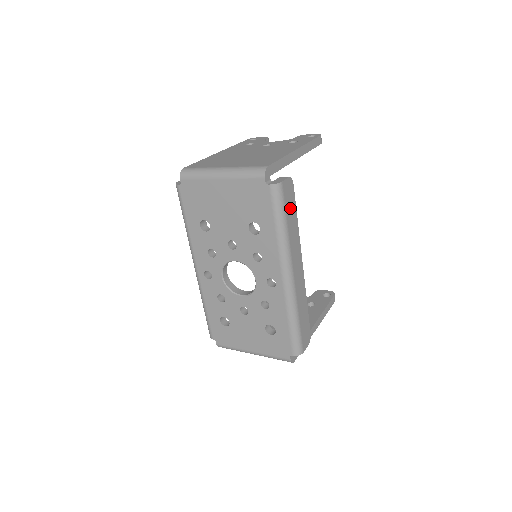
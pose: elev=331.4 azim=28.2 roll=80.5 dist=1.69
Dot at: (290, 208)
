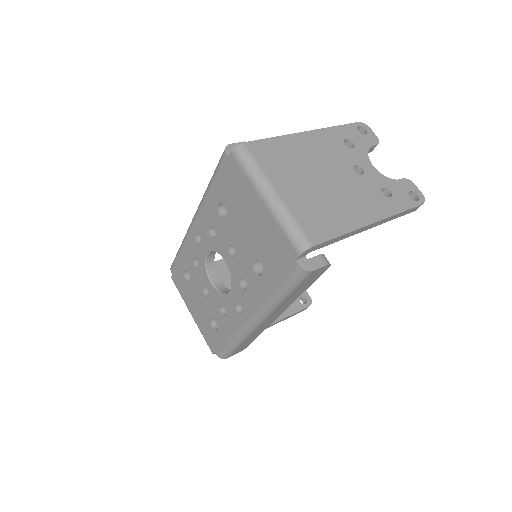
Dot at: (305, 284)
